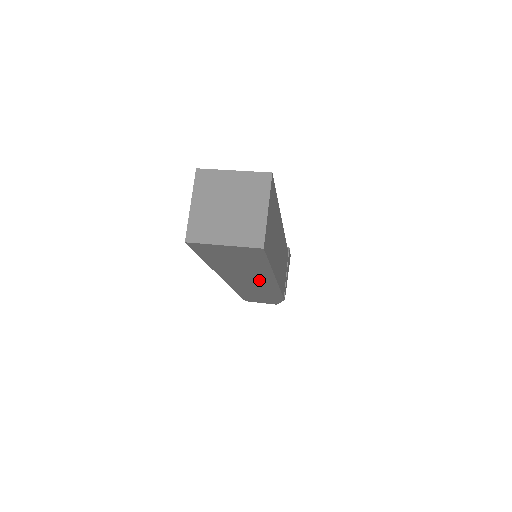
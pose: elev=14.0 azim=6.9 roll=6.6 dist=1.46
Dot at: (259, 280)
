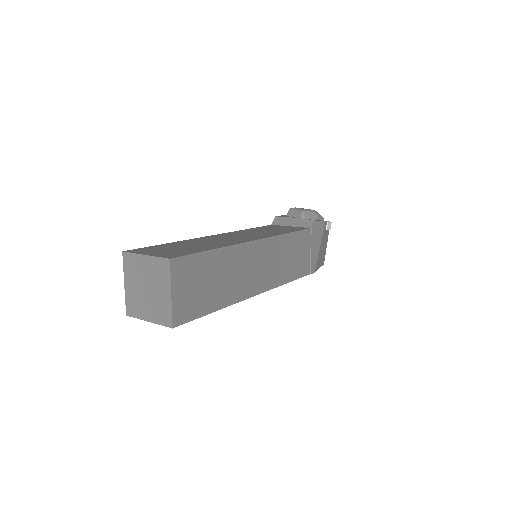
Dot at: occluded
